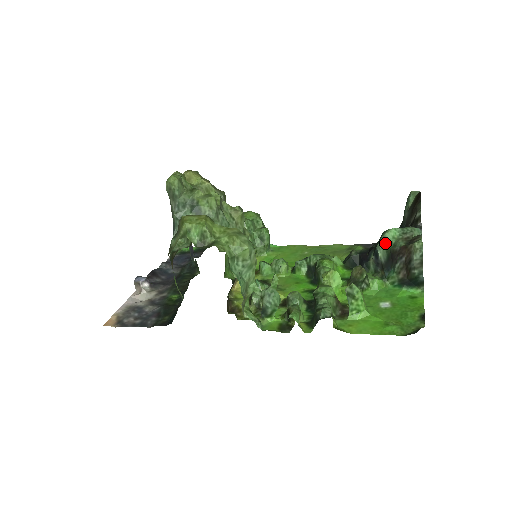
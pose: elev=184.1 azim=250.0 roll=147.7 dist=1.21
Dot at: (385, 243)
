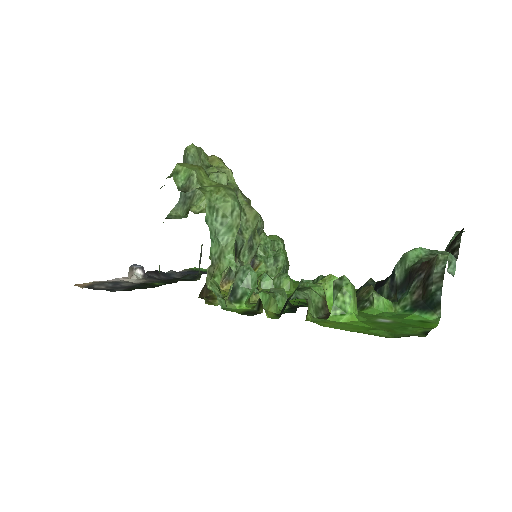
Dot at: (405, 261)
